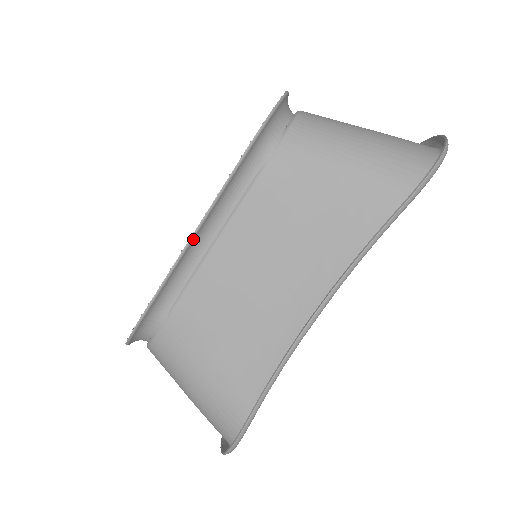
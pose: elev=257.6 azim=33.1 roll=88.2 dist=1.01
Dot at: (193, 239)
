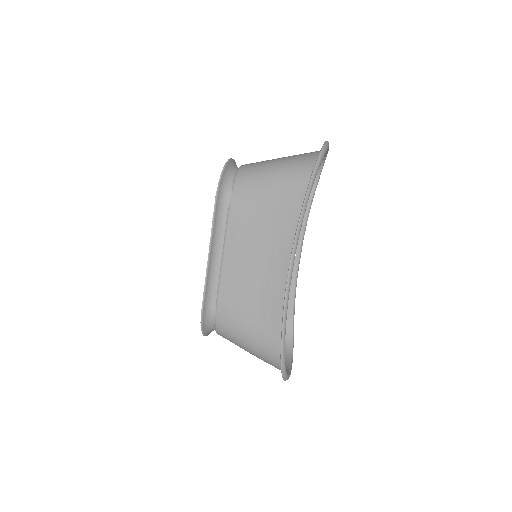
Dot at: (209, 260)
